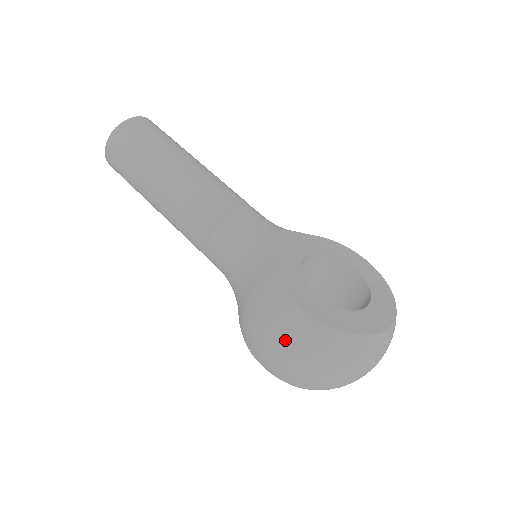
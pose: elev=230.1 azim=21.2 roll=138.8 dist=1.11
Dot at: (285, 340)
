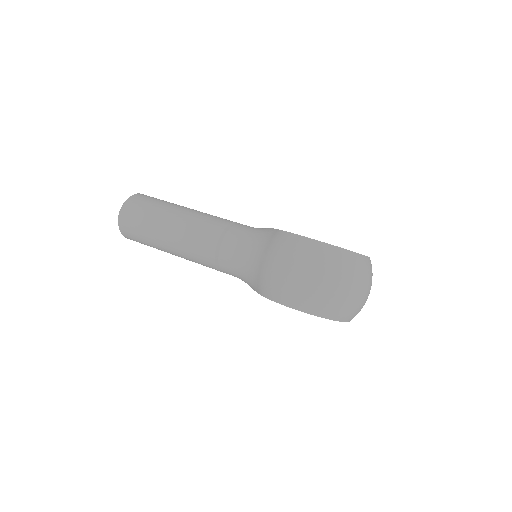
Dot at: (306, 263)
